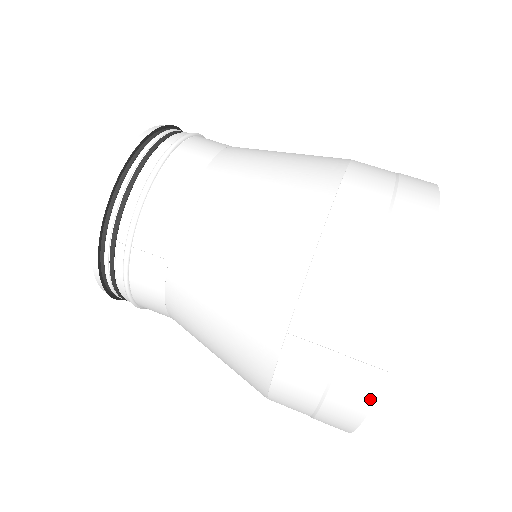
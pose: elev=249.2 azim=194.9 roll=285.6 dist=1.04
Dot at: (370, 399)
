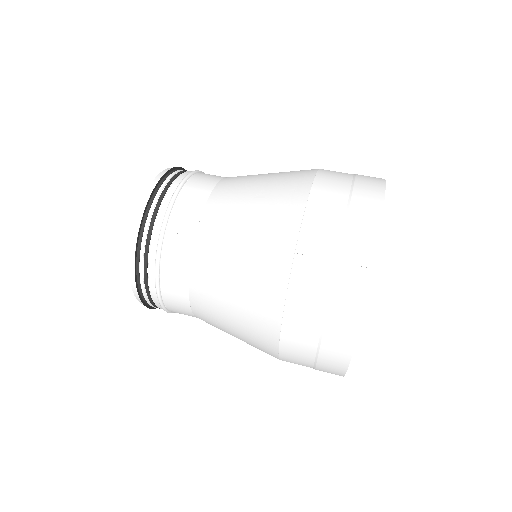
Dot at: (363, 297)
